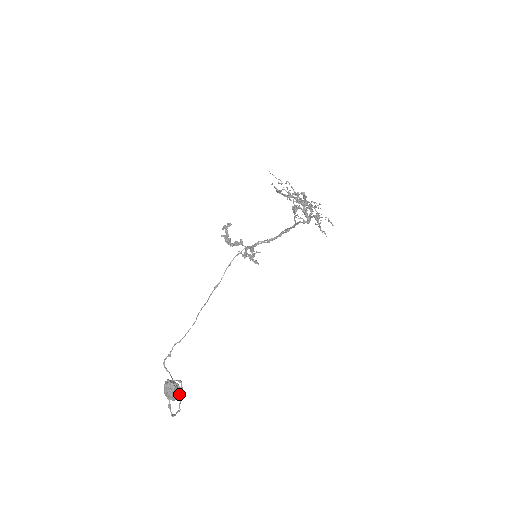
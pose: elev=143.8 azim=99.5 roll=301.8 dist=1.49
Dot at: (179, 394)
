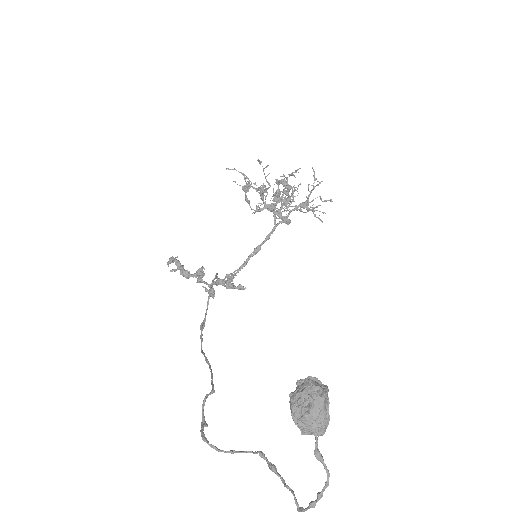
Dot at: occluded
